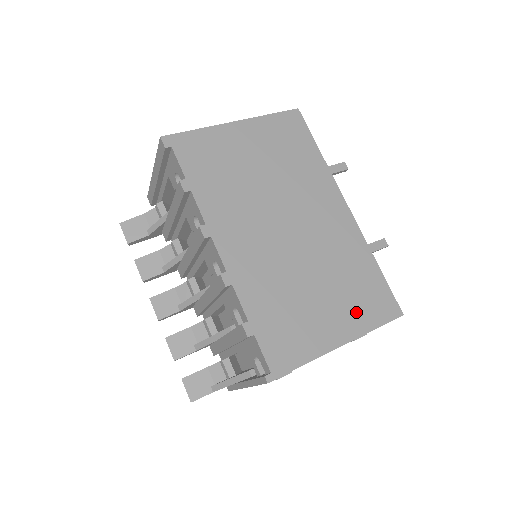
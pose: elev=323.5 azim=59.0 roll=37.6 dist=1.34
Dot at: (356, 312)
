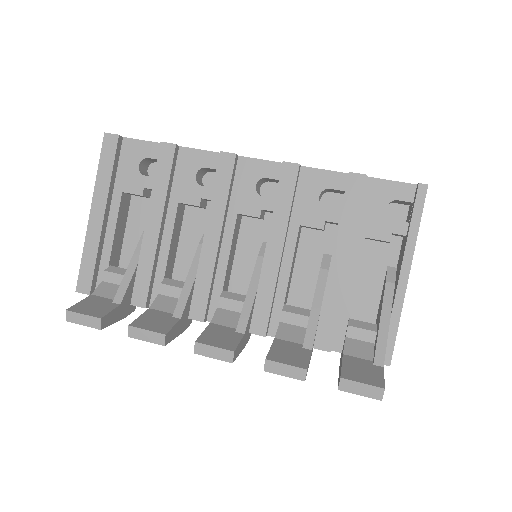
Dot at: occluded
